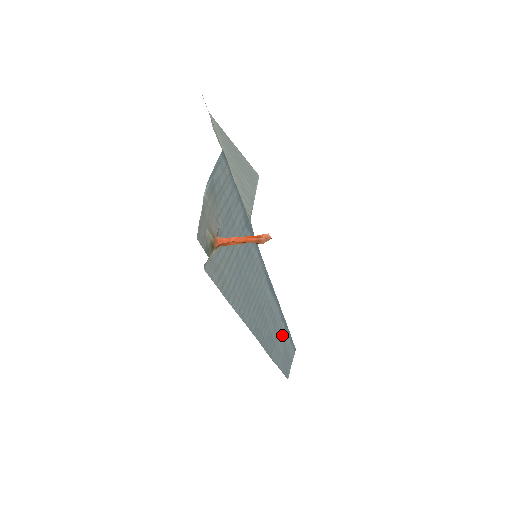
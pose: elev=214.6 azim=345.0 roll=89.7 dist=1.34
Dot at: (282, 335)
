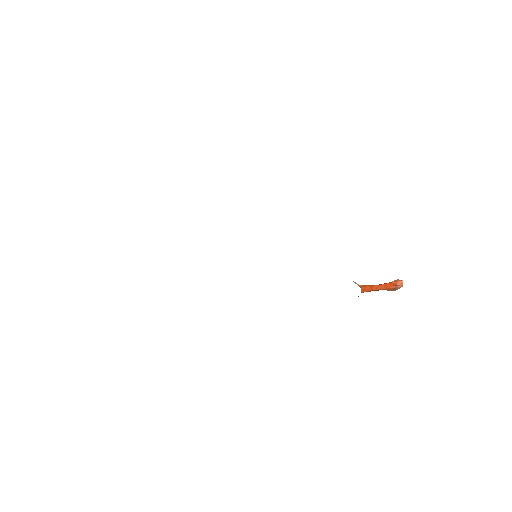
Dot at: occluded
